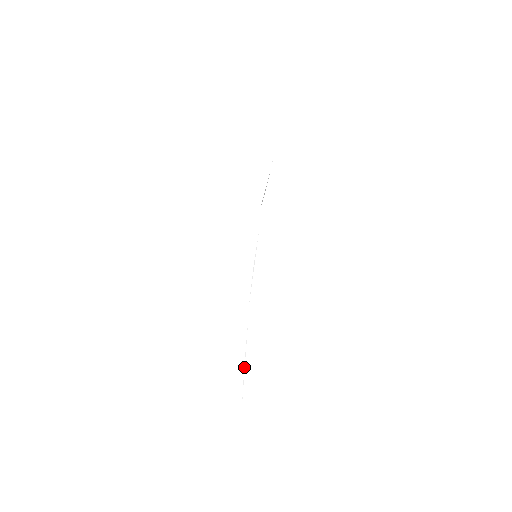
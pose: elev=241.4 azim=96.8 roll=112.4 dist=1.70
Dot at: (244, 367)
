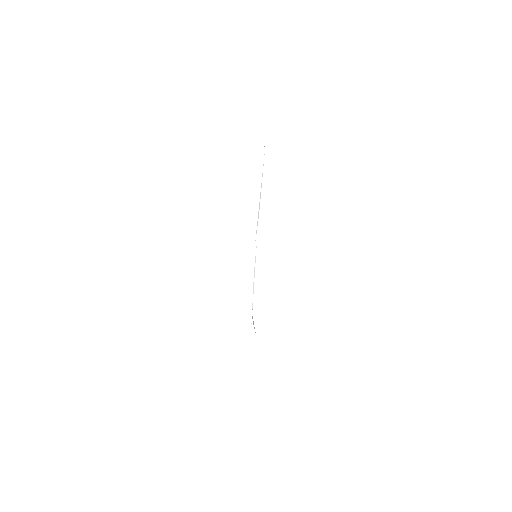
Dot at: (253, 323)
